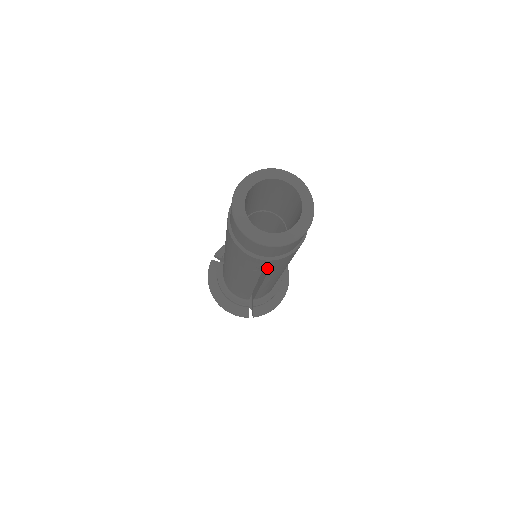
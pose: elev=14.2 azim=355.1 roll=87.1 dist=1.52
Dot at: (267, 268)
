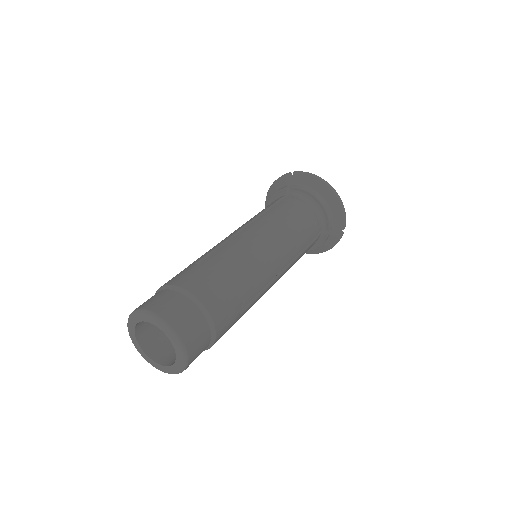
Dot at: occluded
